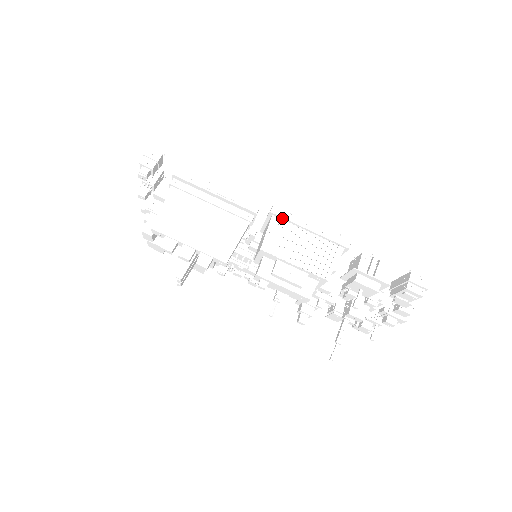
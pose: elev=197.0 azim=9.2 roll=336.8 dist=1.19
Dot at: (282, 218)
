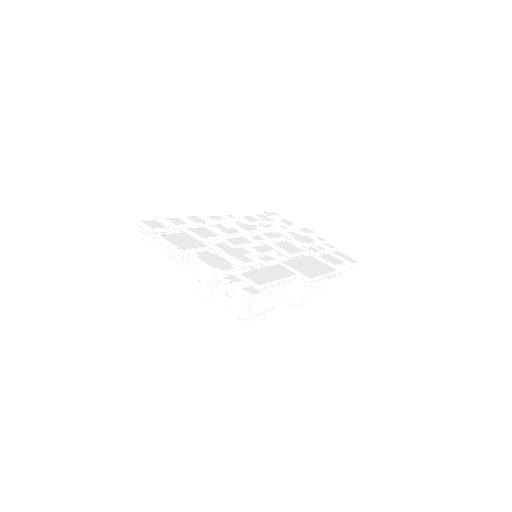
Dot at: (312, 282)
